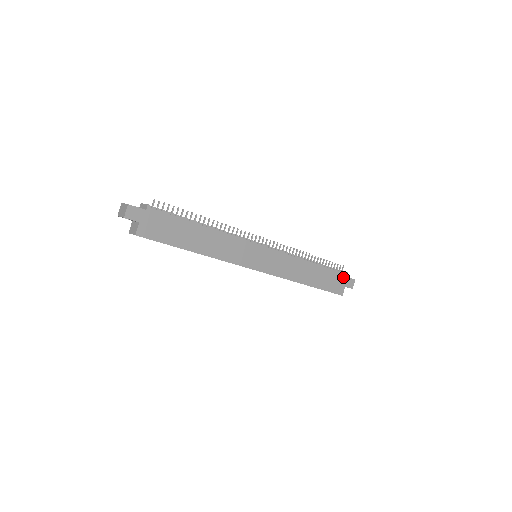
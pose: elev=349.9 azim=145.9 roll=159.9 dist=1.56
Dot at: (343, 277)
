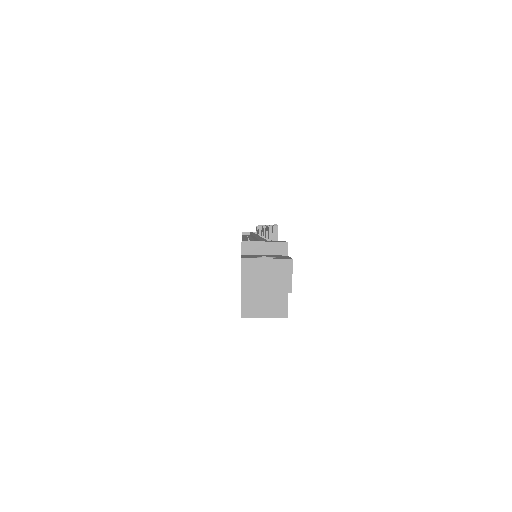
Dot at: occluded
